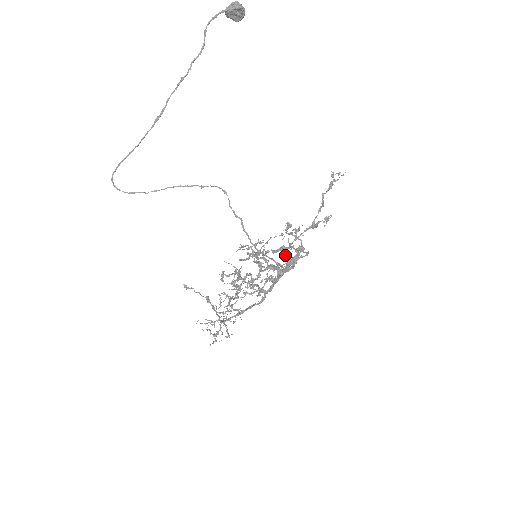
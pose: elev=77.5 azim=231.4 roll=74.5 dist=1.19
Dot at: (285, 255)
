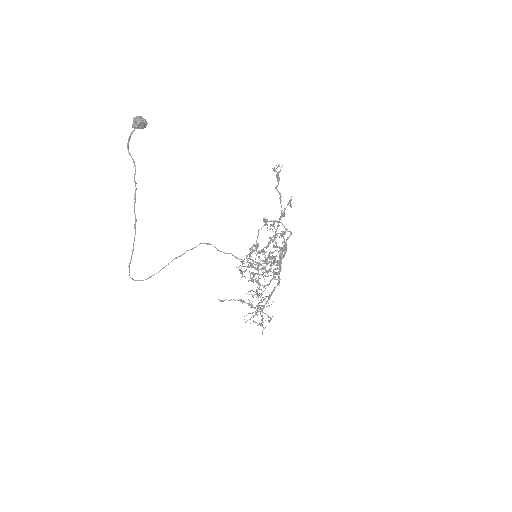
Dot at: (275, 246)
